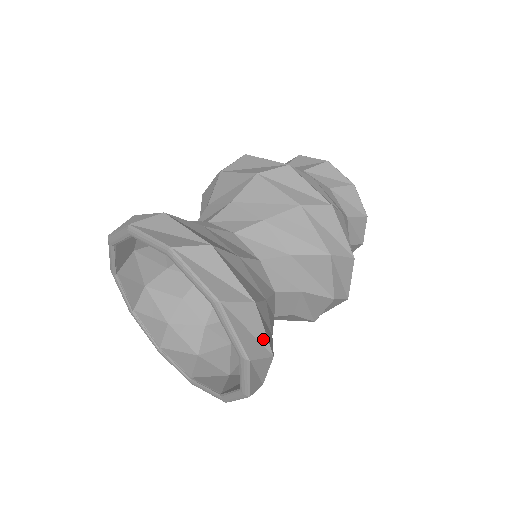
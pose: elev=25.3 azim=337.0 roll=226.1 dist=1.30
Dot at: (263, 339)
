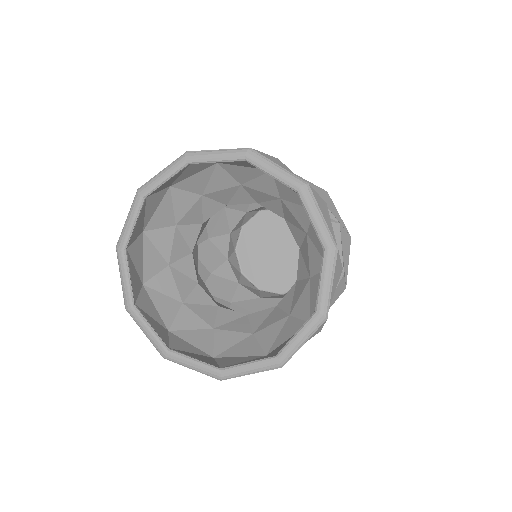
Dot at: occluded
